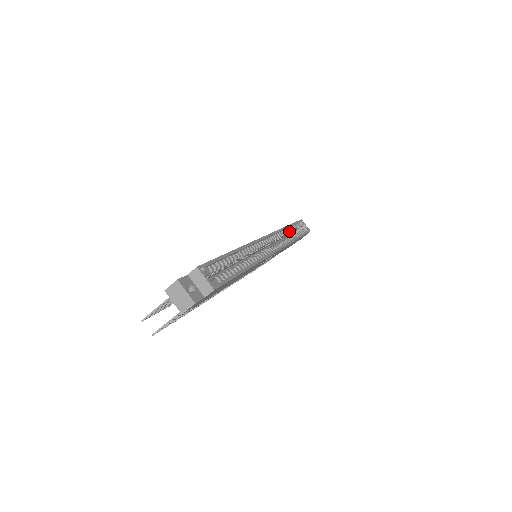
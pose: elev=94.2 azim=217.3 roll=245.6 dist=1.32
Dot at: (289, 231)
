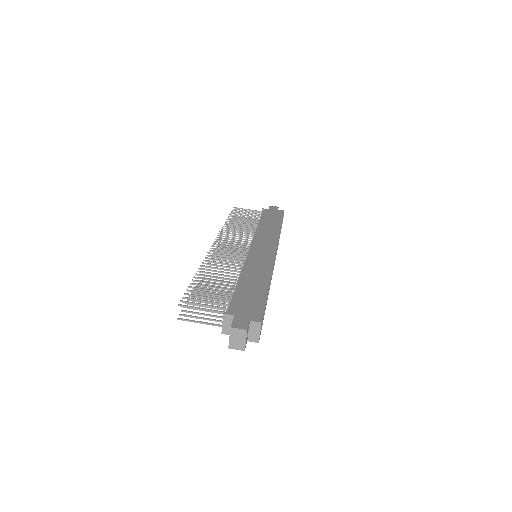
Dot at: occluded
